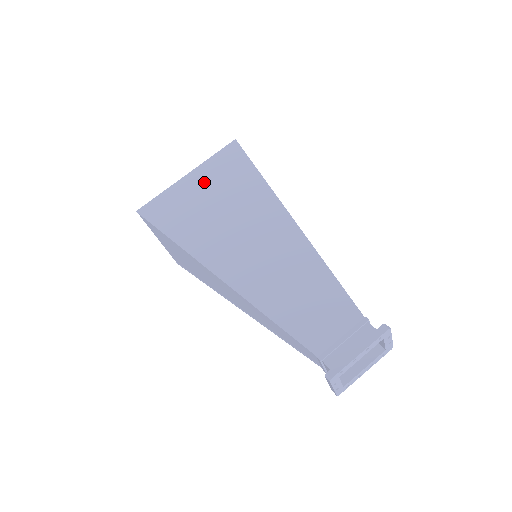
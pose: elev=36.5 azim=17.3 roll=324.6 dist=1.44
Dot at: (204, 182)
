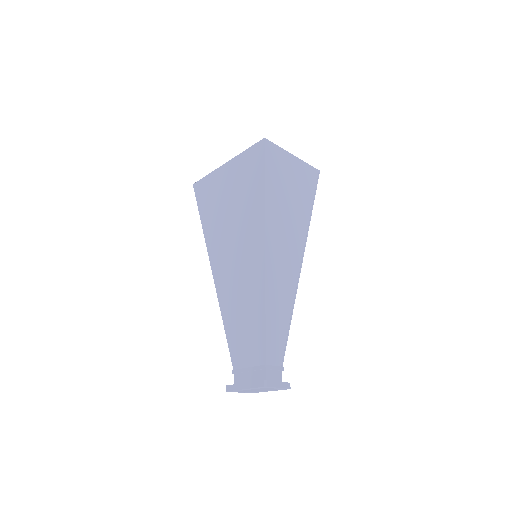
Dot at: (232, 178)
